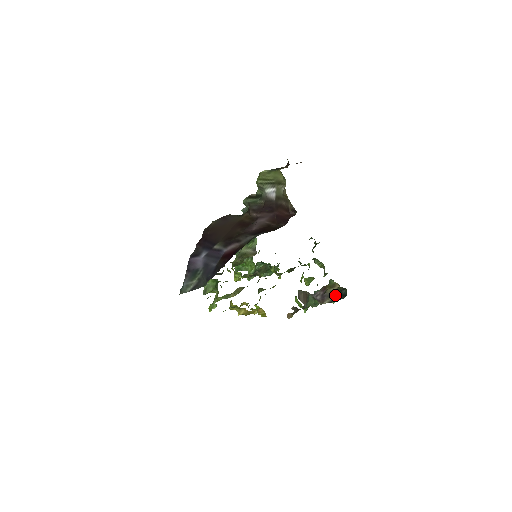
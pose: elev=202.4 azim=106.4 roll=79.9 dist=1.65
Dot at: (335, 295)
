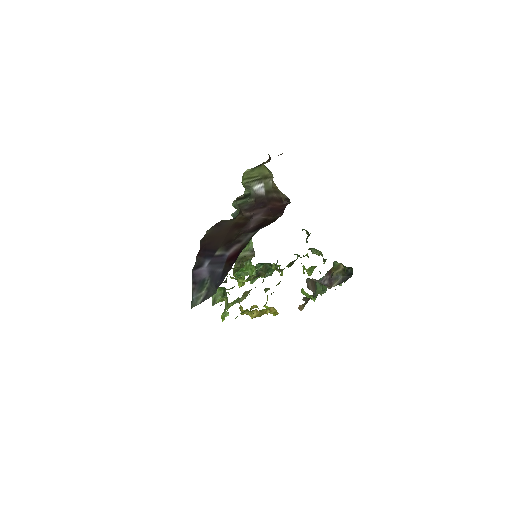
Dot at: (341, 276)
